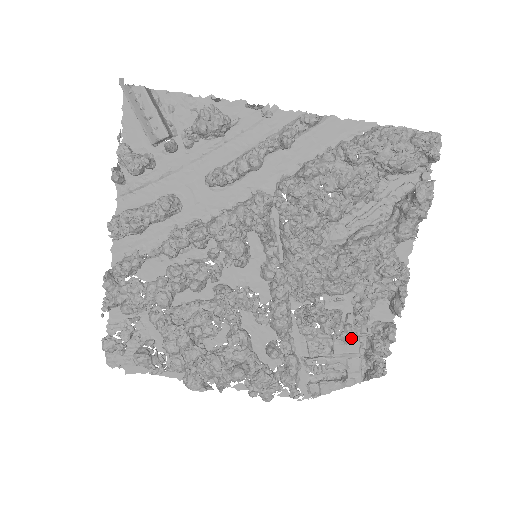
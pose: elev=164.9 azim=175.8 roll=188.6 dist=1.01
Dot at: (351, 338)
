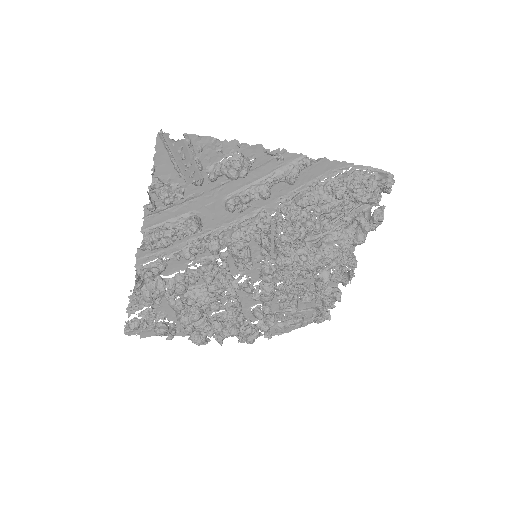
Dot at: occluded
